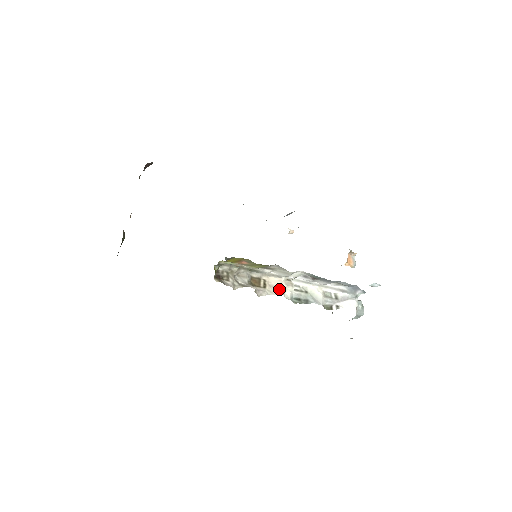
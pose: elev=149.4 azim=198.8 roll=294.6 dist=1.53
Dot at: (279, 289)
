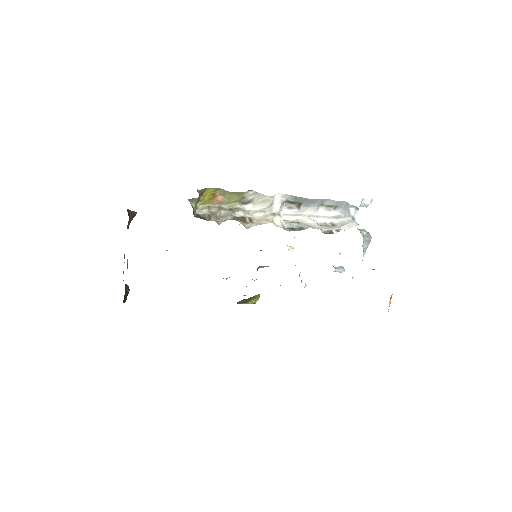
Dot at: (266, 220)
